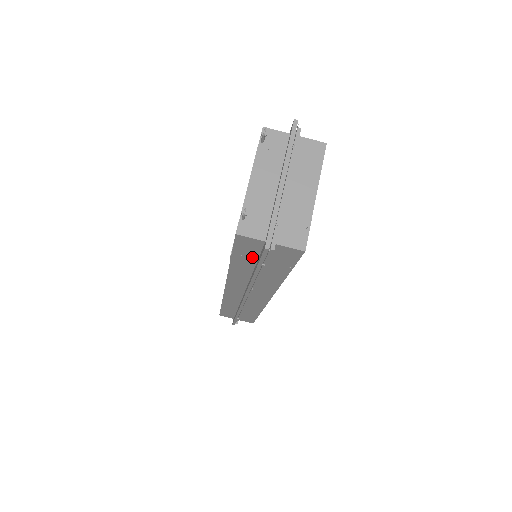
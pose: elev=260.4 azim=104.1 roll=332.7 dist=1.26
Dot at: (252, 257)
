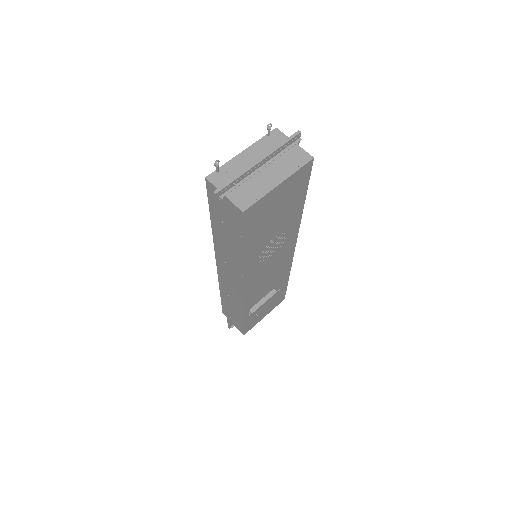
Dot at: occluded
